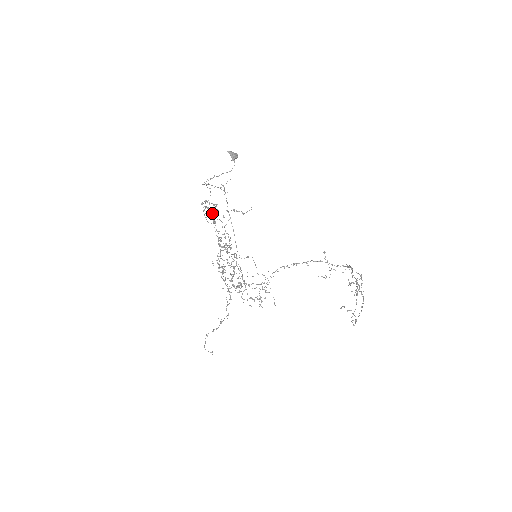
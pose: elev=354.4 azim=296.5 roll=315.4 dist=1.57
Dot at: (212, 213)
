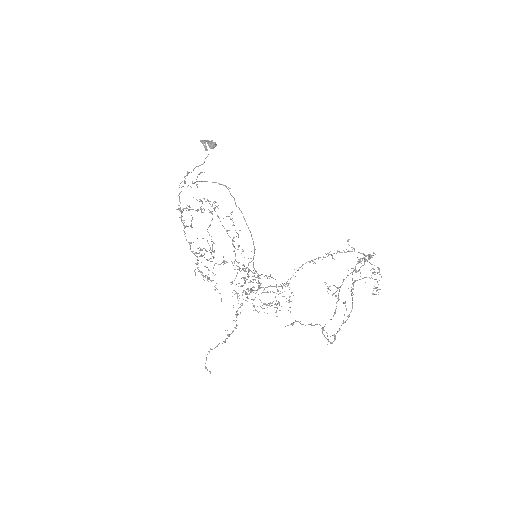
Dot at: (181, 216)
